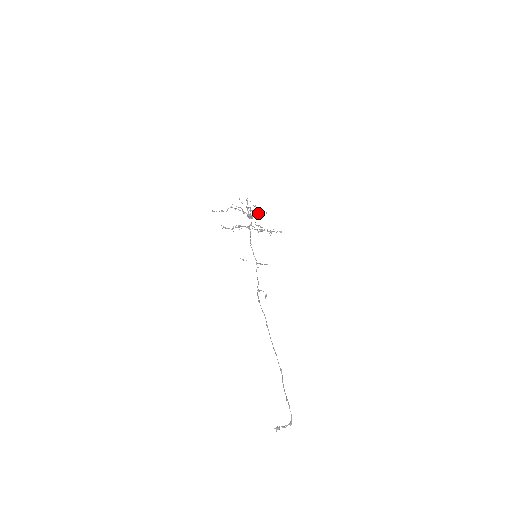
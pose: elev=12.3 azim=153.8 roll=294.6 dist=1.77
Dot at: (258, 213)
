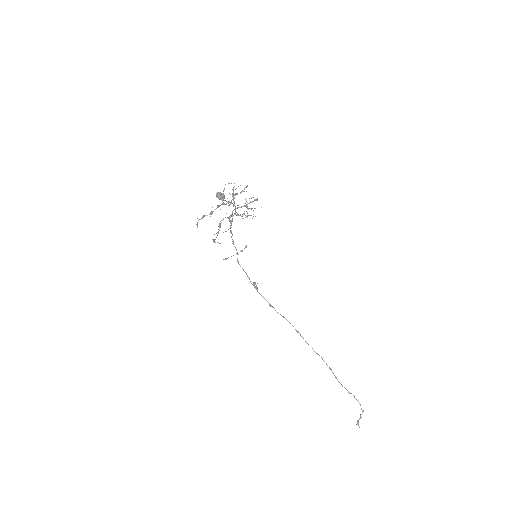
Dot at: occluded
